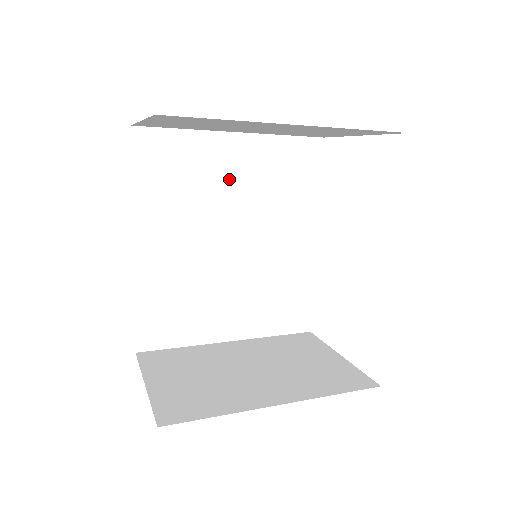
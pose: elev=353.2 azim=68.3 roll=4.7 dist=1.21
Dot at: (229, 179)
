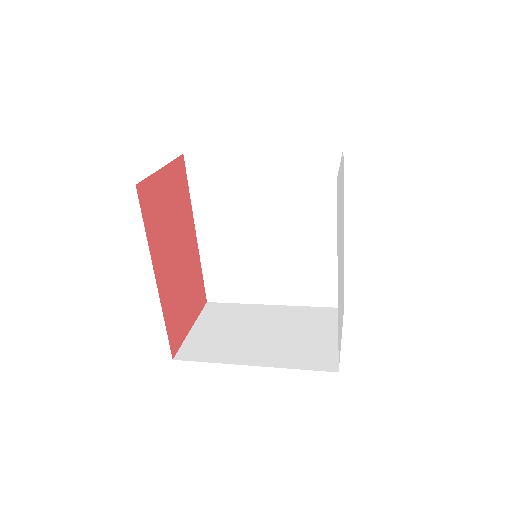
Dot at: (259, 187)
